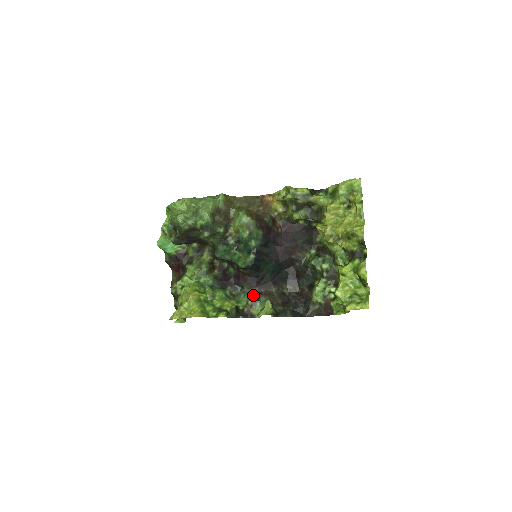
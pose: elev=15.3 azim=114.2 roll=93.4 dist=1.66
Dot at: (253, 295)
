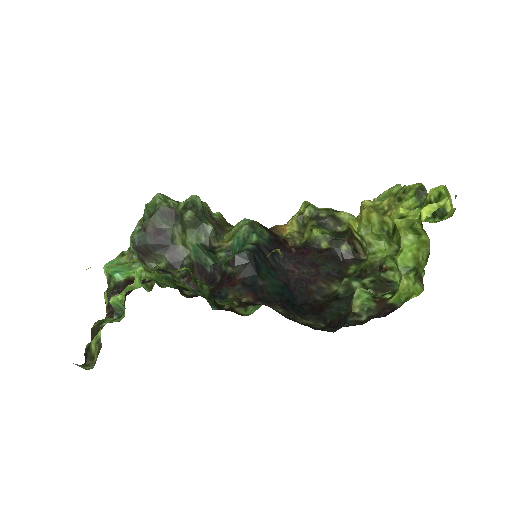
Dot at: (243, 302)
